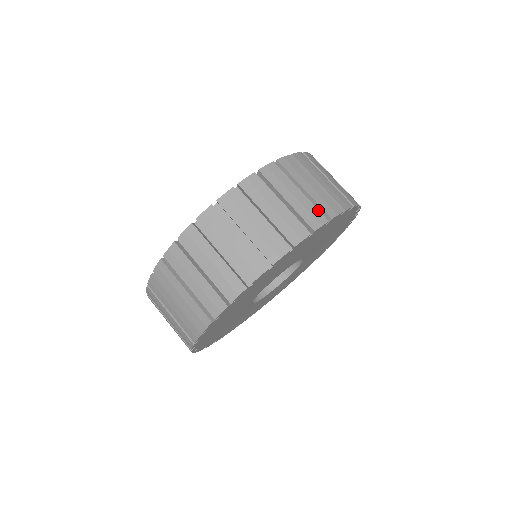
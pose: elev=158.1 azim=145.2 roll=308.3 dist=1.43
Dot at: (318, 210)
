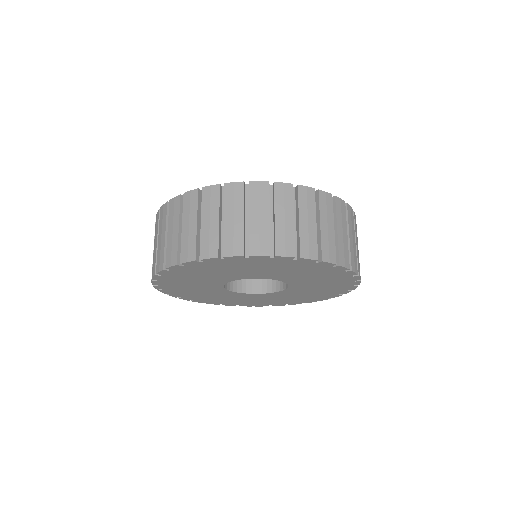
Dot at: (218, 243)
